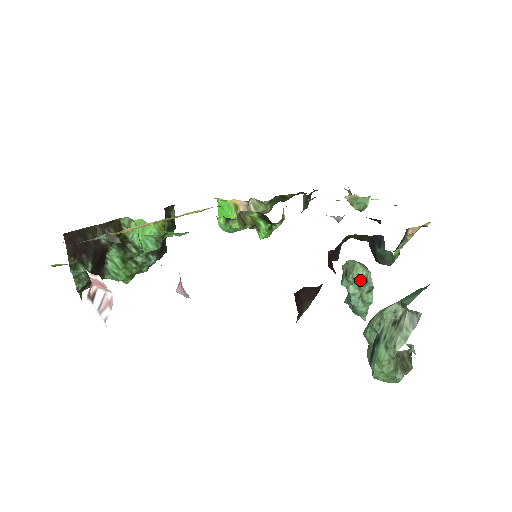
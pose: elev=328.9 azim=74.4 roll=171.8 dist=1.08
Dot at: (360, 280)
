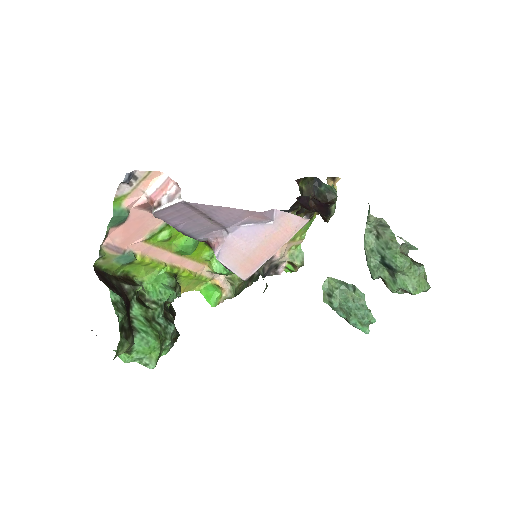
Dot at: (341, 284)
